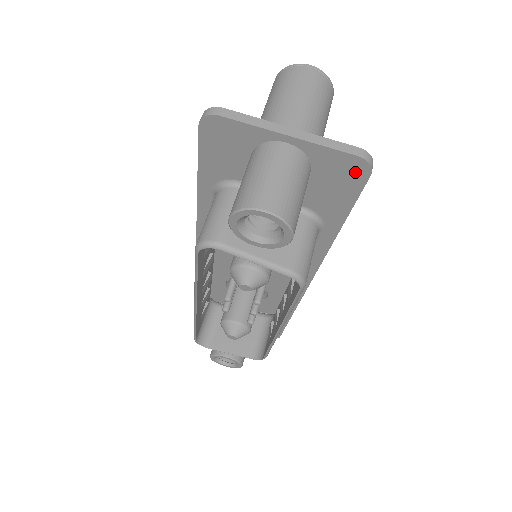
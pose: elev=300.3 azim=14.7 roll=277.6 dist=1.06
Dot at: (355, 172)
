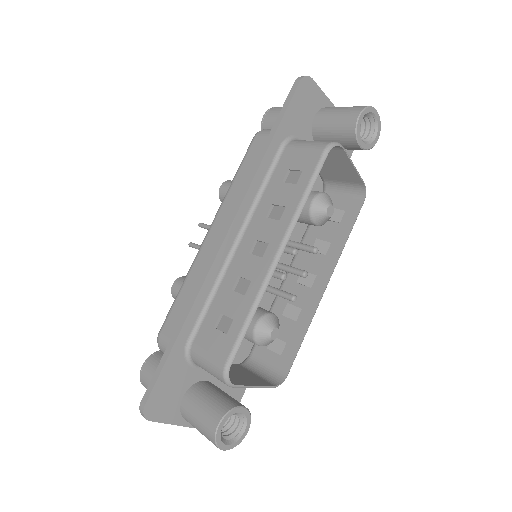
Dot at: occluded
